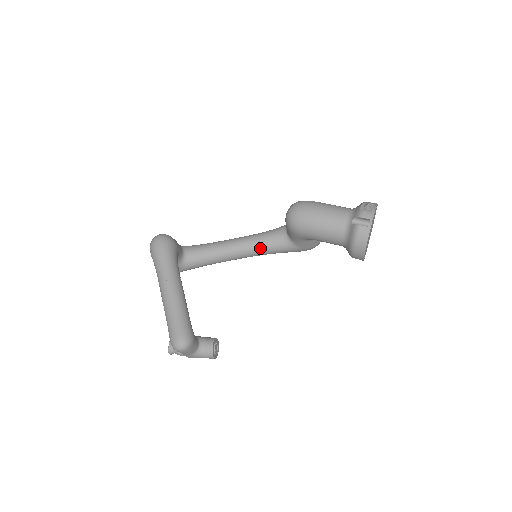
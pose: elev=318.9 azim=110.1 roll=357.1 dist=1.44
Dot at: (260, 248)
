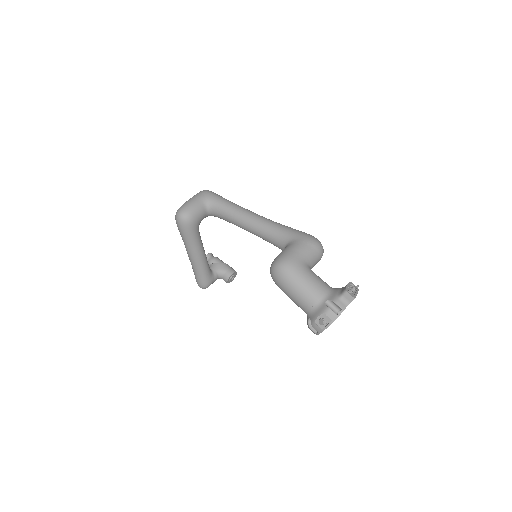
Dot at: occluded
